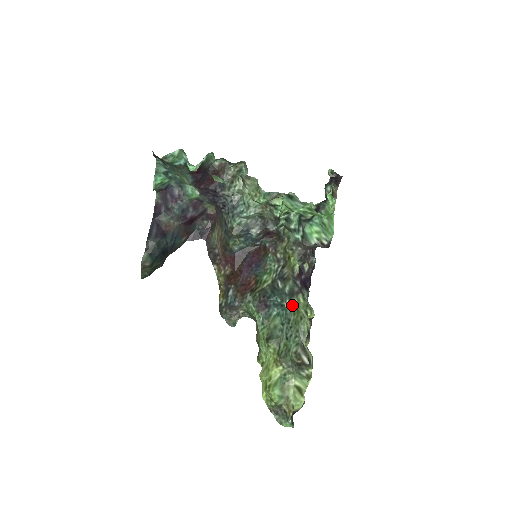
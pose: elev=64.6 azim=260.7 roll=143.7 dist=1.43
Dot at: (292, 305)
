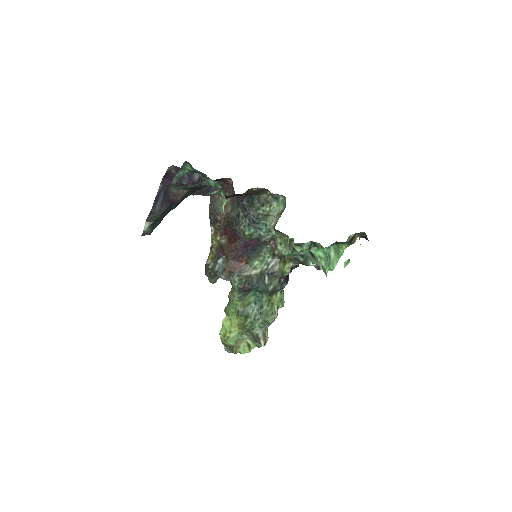
Dot at: (269, 298)
